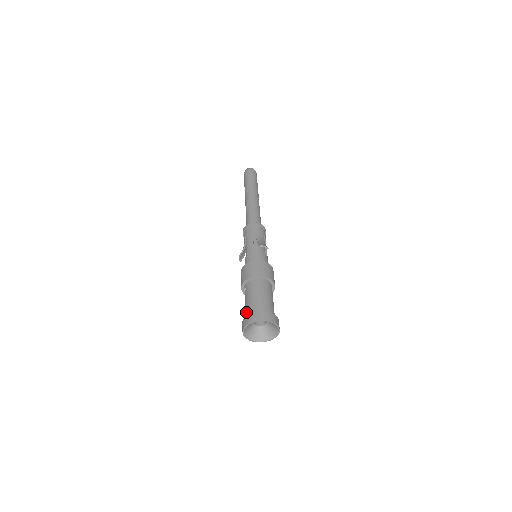
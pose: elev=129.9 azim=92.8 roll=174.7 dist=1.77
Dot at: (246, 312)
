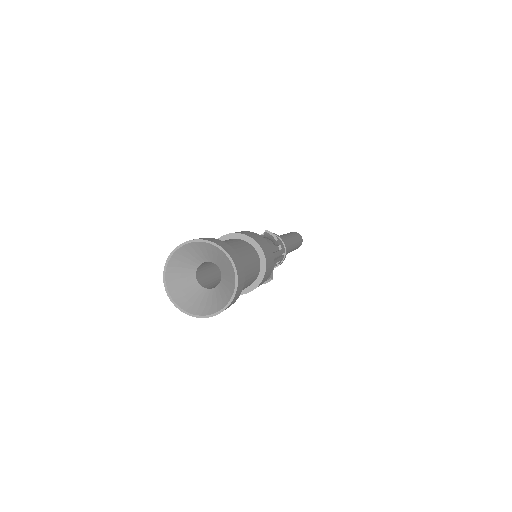
Dot at: occluded
